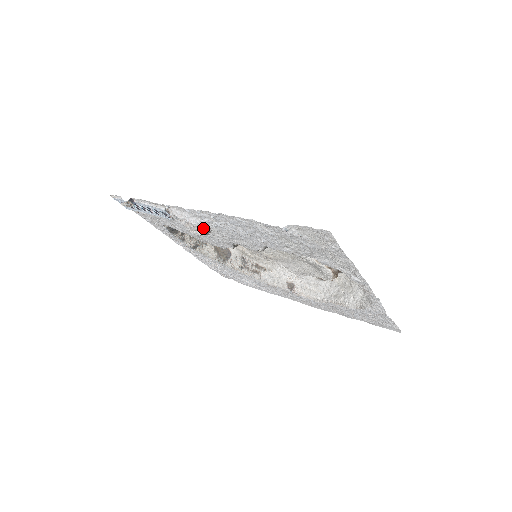
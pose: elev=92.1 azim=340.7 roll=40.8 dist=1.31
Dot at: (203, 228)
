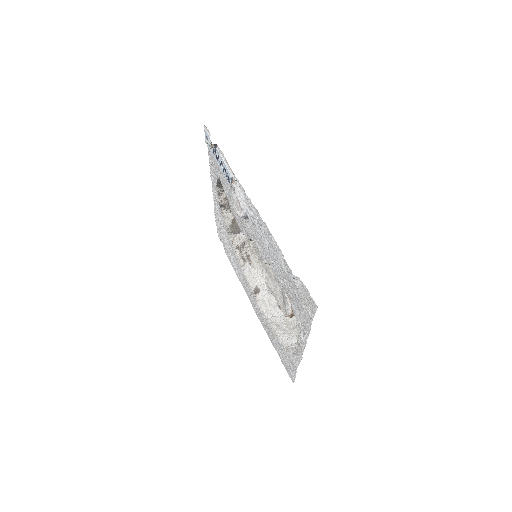
Dot at: (244, 214)
